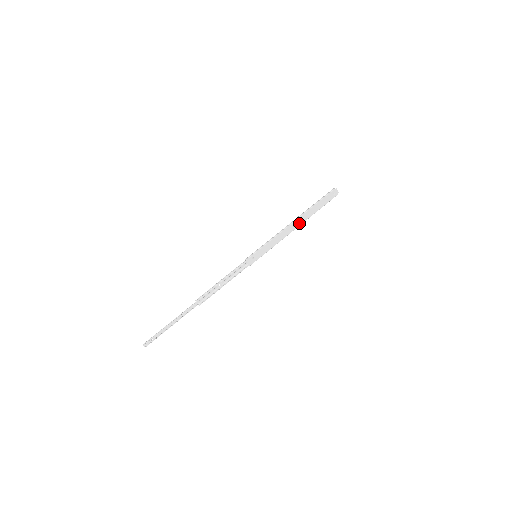
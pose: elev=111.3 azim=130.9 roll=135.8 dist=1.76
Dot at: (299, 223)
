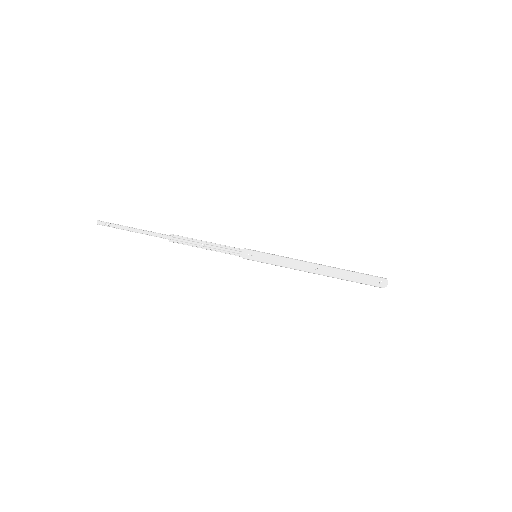
Dot at: (322, 272)
